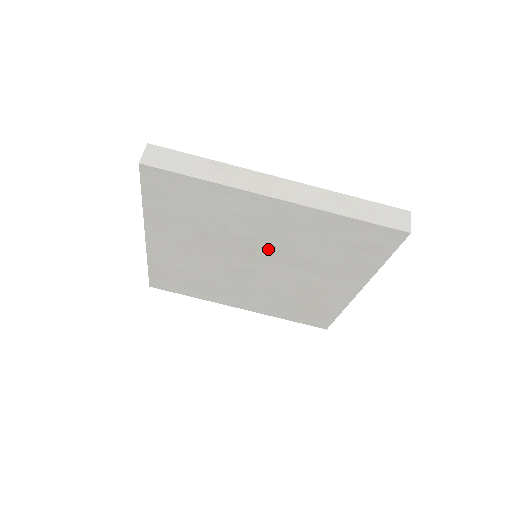
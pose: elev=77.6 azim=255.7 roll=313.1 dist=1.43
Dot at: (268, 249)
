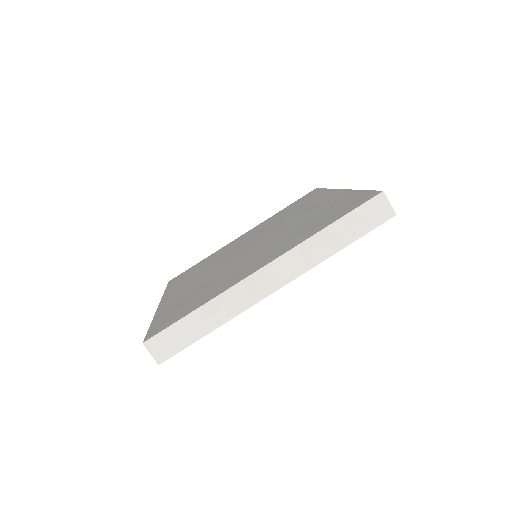
Dot at: occluded
